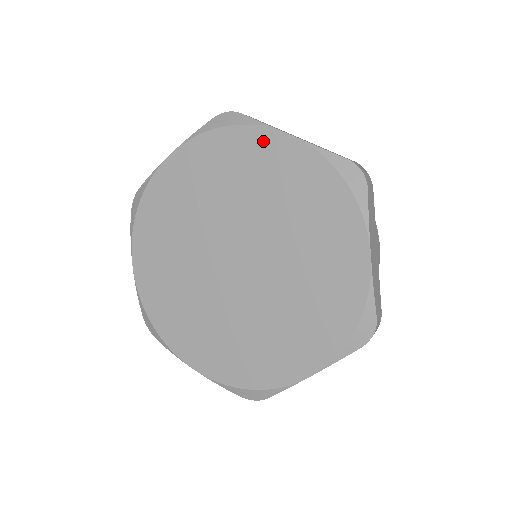
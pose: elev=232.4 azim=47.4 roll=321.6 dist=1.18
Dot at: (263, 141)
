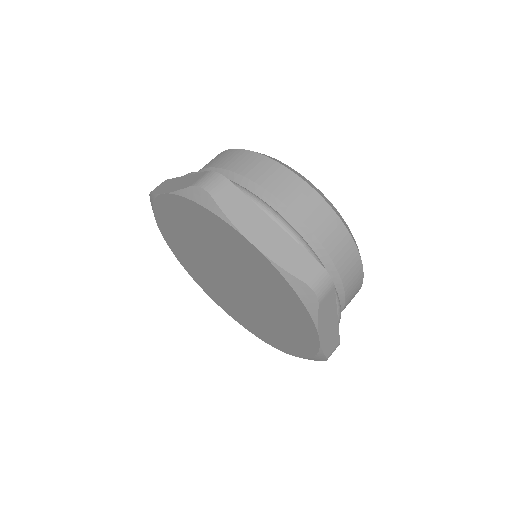
Dot at: (165, 205)
